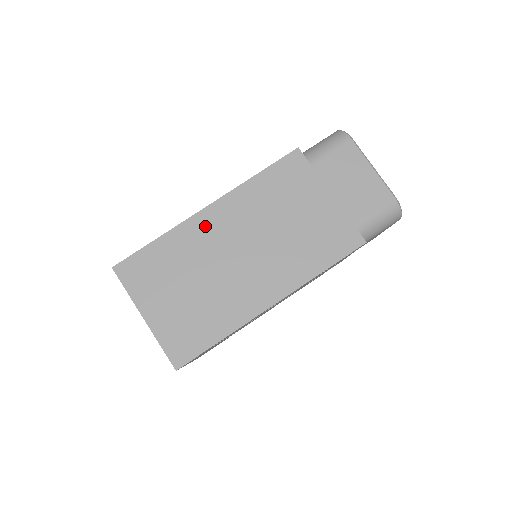
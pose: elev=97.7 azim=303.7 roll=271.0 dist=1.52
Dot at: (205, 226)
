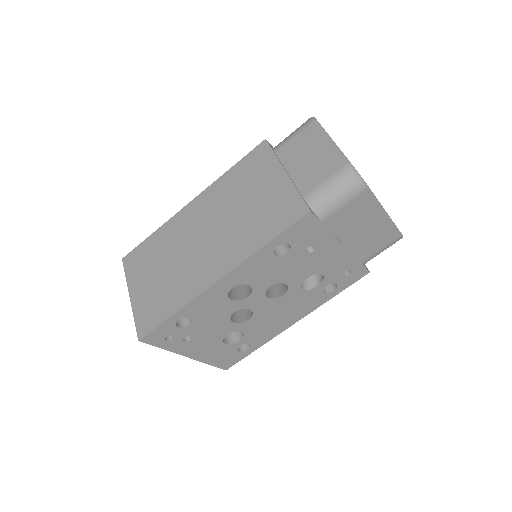
Dot at: (185, 218)
